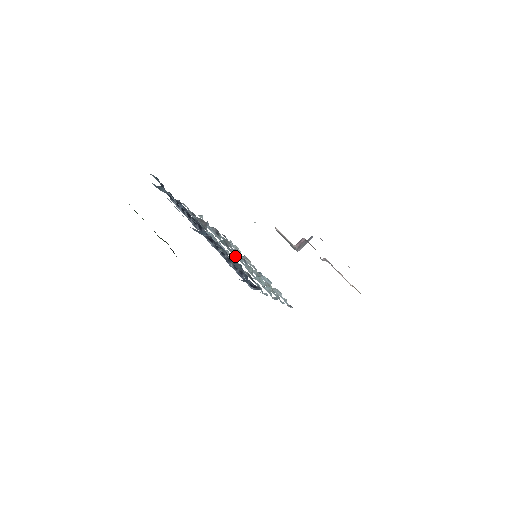
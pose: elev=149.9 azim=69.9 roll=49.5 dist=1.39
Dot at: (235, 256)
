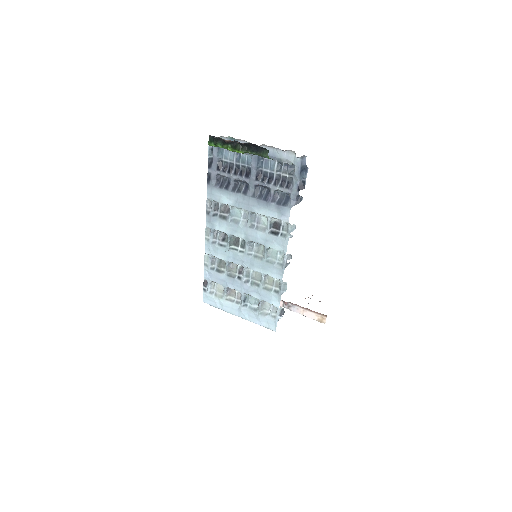
Dot at: (241, 252)
